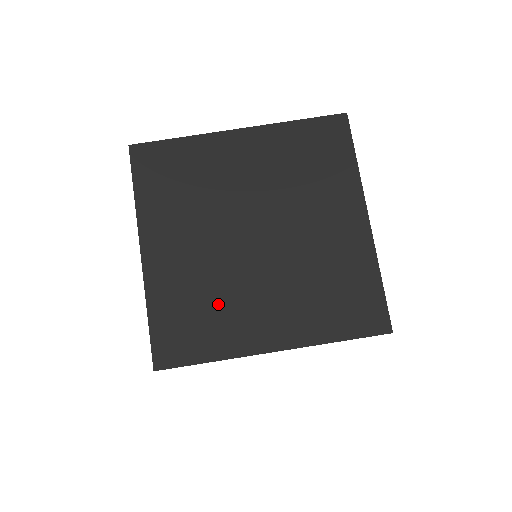
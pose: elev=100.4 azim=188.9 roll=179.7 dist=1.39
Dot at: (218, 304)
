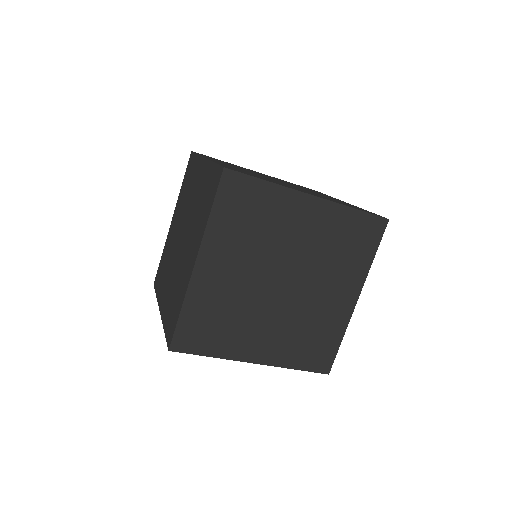
Dot at: (234, 321)
